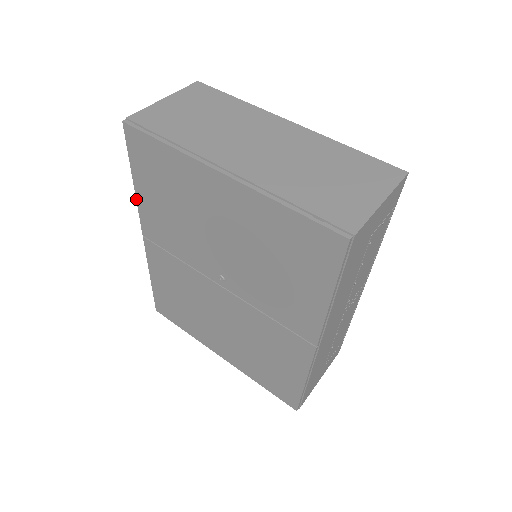
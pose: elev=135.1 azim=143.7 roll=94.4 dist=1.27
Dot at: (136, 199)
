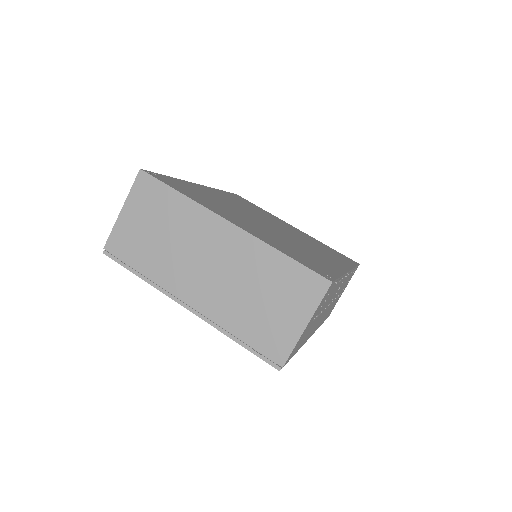
Dot at: occluded
